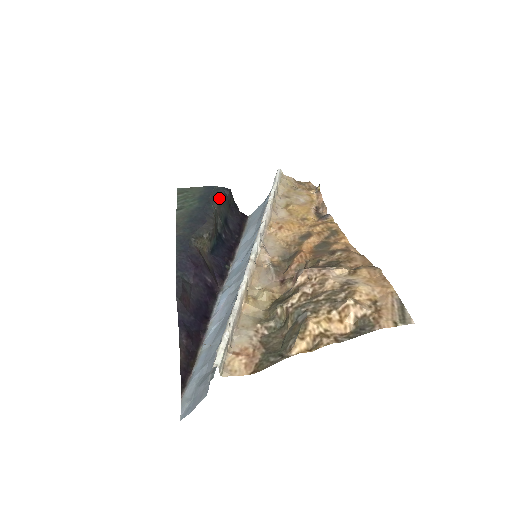
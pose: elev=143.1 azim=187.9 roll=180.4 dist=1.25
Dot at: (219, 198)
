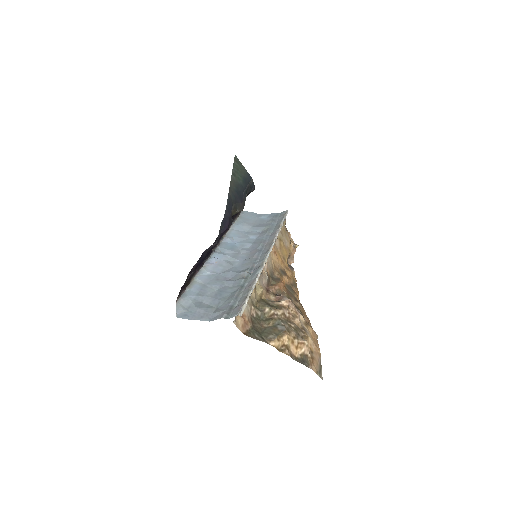
Dot at: (250, 189)
